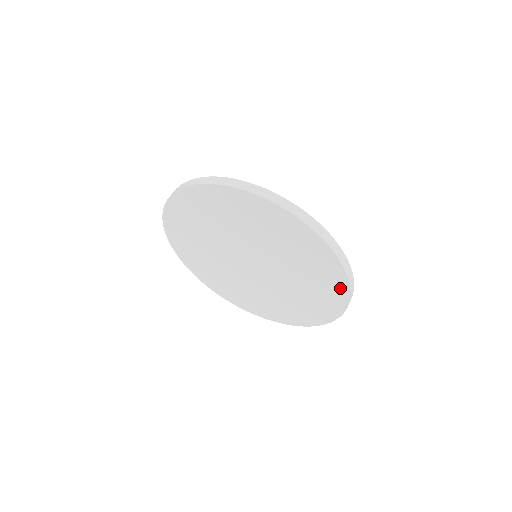
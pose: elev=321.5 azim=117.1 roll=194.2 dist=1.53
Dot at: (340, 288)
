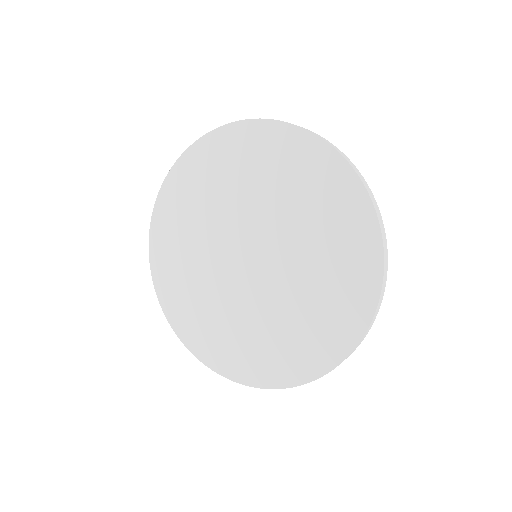
Dot at: (362, 217)
